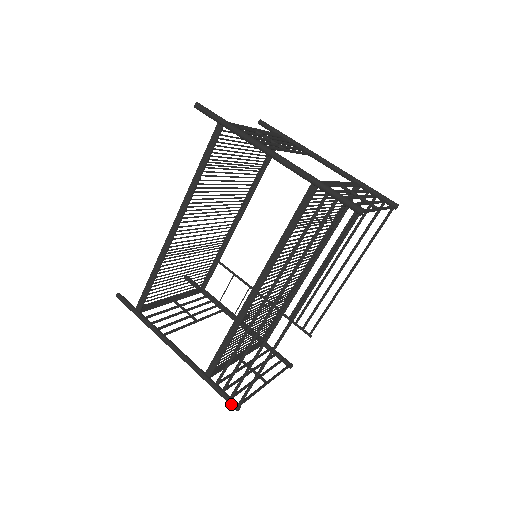
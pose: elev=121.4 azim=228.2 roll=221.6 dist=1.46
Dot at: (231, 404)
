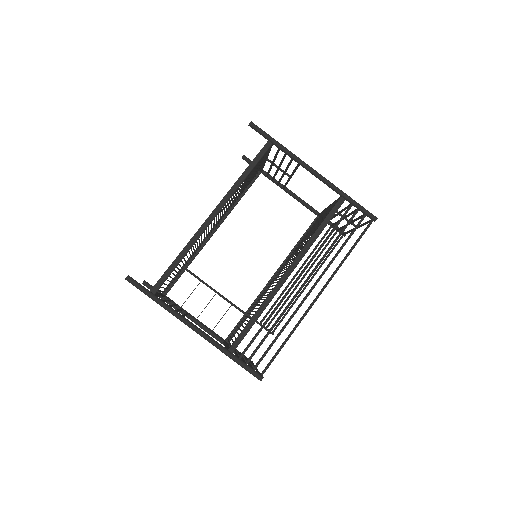
Dot at: (256, 374)
